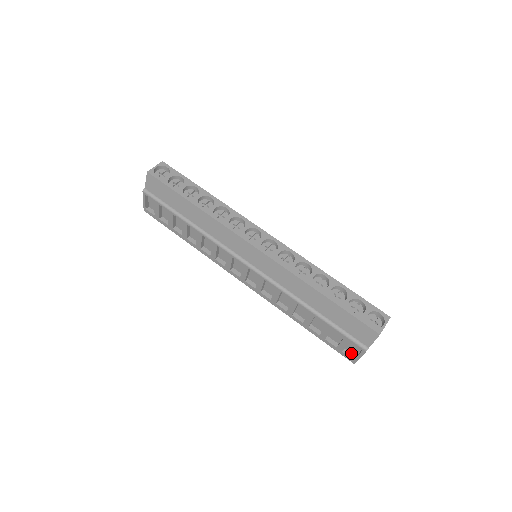
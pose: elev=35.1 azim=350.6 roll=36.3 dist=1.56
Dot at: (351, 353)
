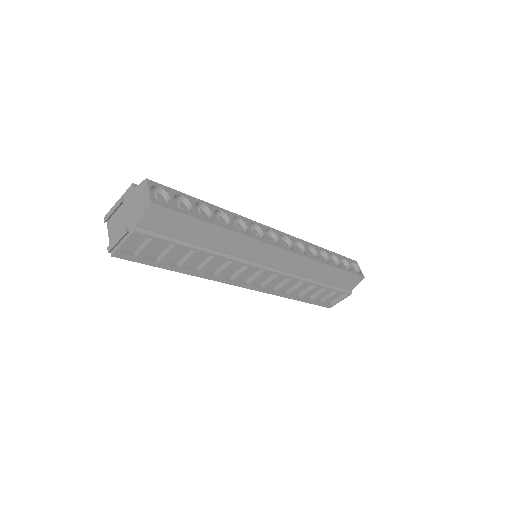
Dot at: occluded
